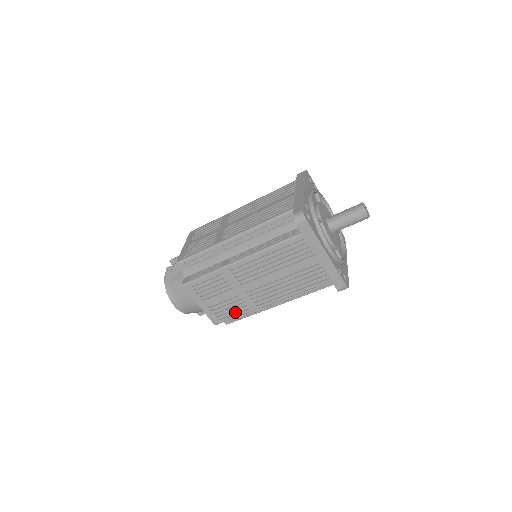
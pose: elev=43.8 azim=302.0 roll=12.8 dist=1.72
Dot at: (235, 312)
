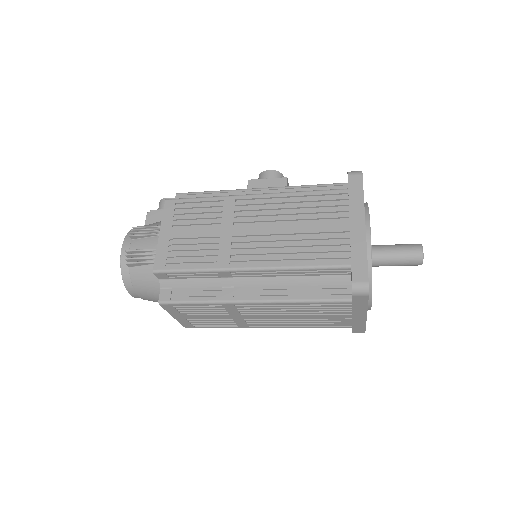
Dot at: (218, 326)
